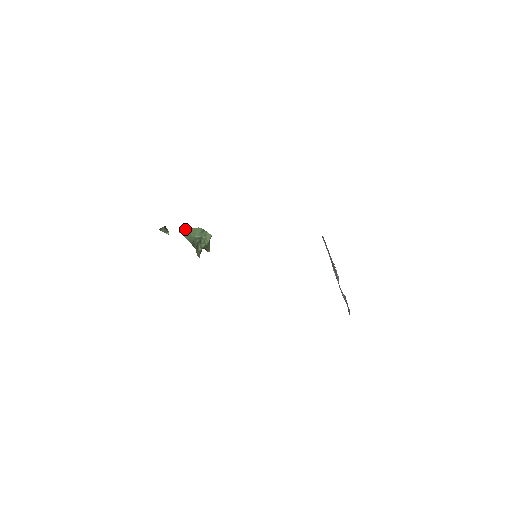
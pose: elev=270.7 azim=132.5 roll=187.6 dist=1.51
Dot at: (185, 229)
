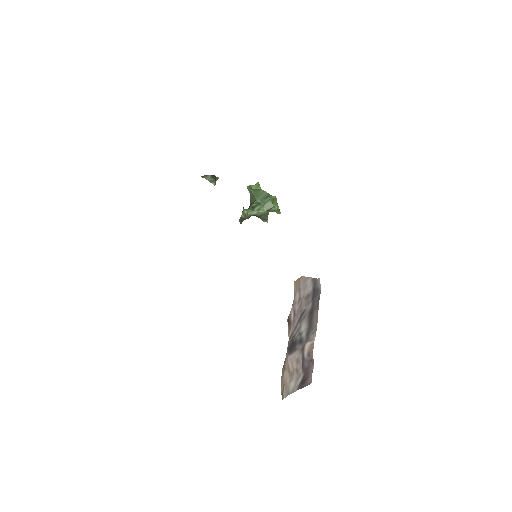
Dot at: (259, 186)
